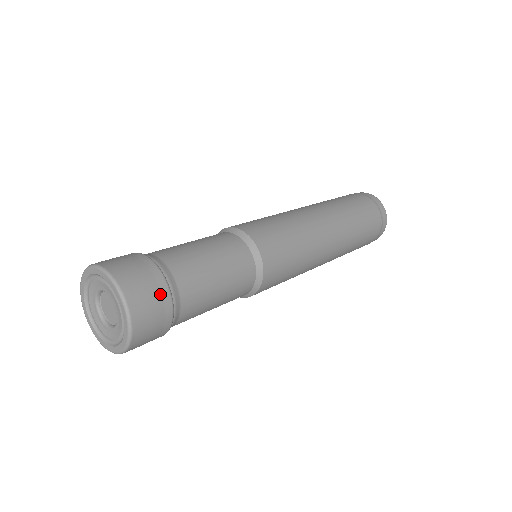
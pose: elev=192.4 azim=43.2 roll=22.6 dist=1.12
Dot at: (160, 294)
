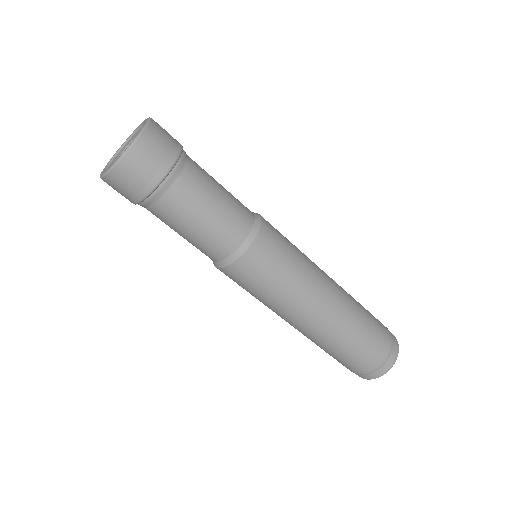
Dot at: (166, 157)
